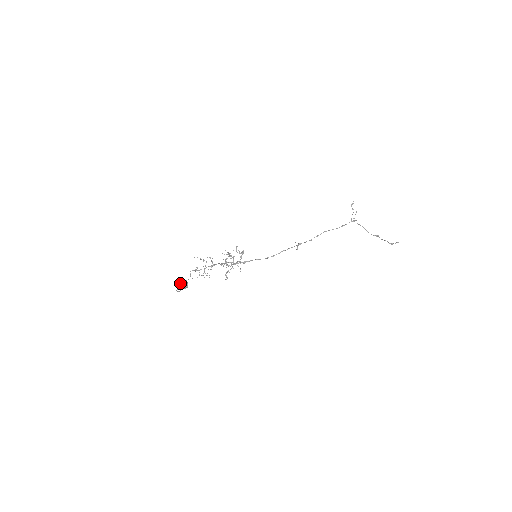
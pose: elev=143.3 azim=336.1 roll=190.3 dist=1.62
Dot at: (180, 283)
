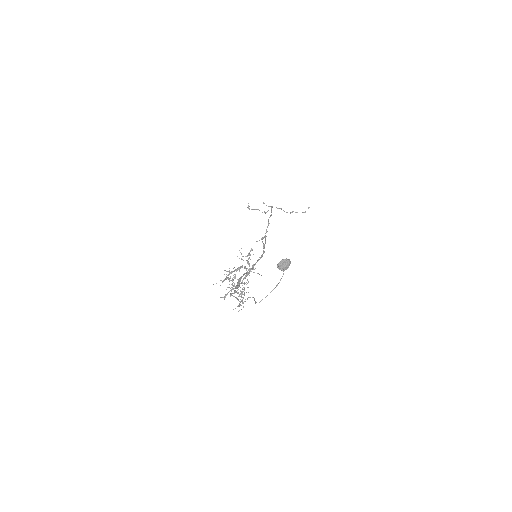
Dot at: (280, 264)
